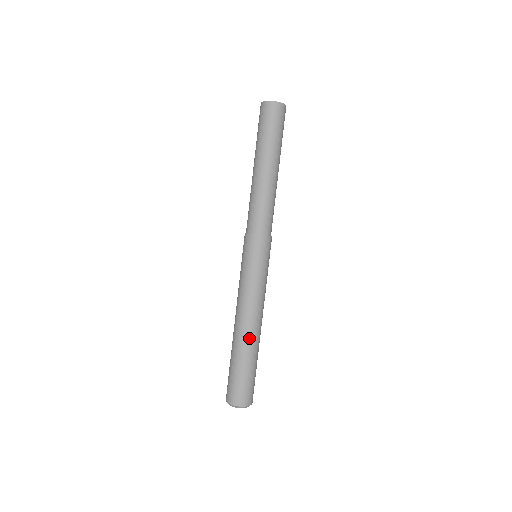
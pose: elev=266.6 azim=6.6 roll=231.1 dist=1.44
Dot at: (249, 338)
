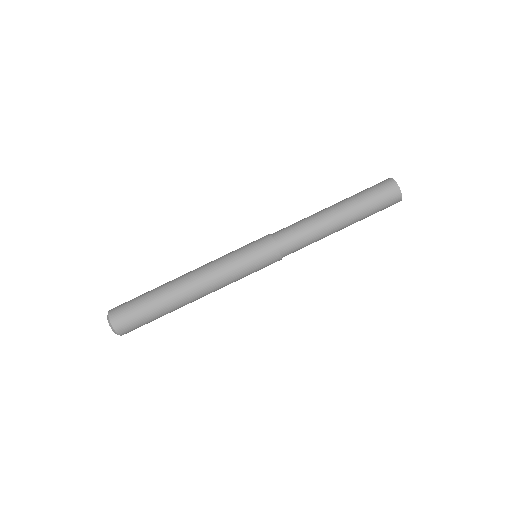
Dot at: (177, 289)
